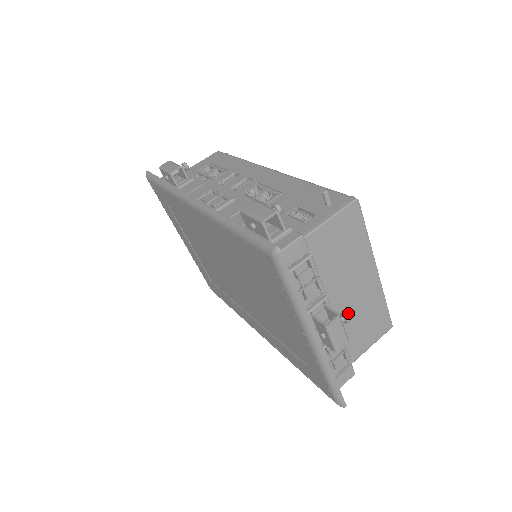
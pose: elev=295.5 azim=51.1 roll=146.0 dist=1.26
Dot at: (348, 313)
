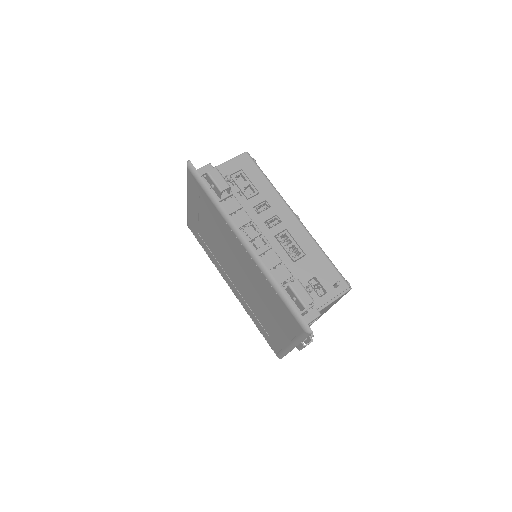
Dot at: occluded
